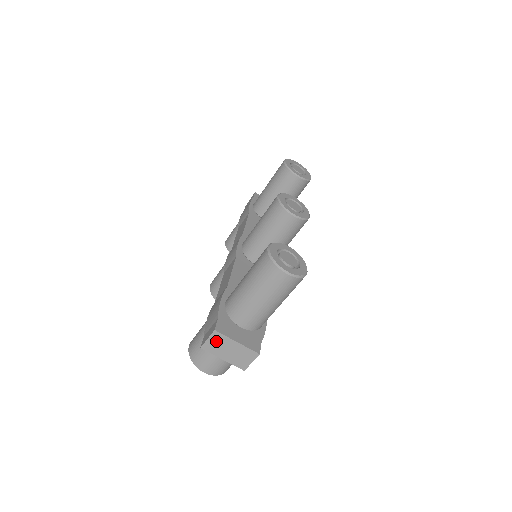
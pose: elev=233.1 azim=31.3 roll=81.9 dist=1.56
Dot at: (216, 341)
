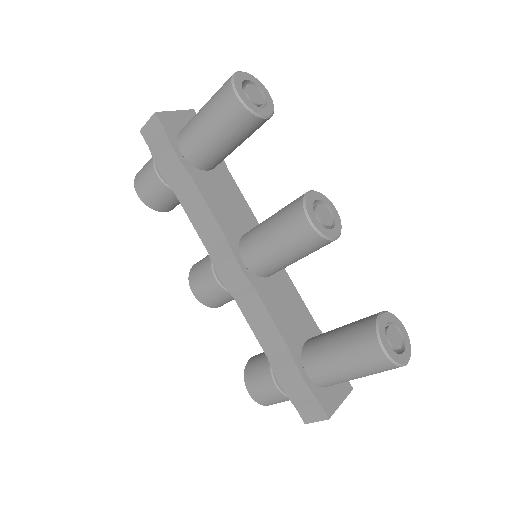
Dot at: occluded
